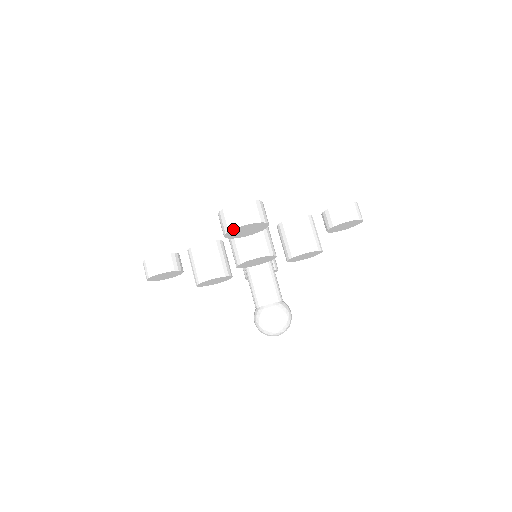
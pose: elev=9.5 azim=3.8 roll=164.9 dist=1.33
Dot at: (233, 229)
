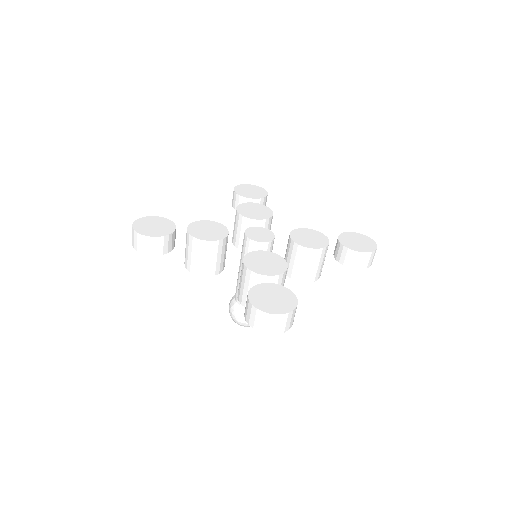
Dot at: (259, 331)
